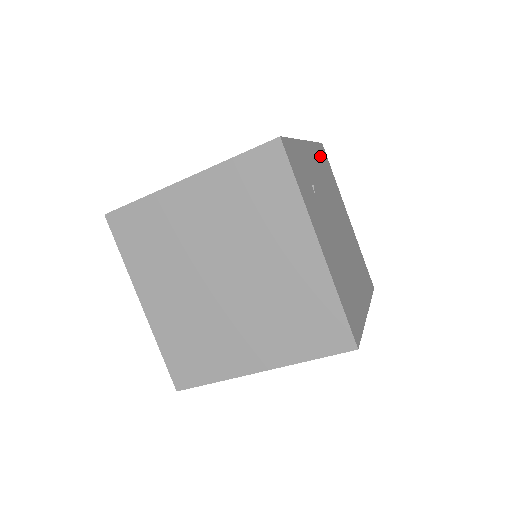
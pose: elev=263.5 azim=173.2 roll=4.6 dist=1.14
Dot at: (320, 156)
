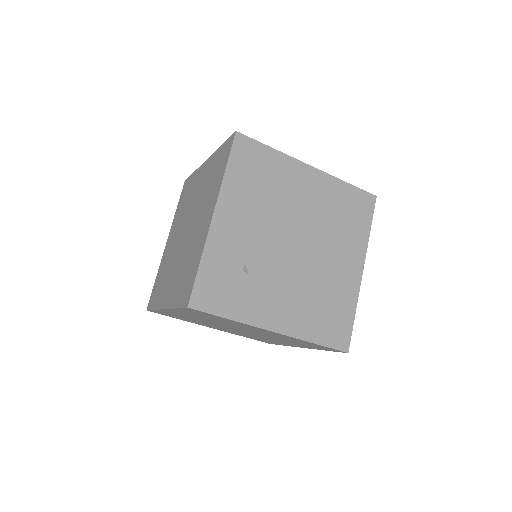
Dot at: (240, 174)
